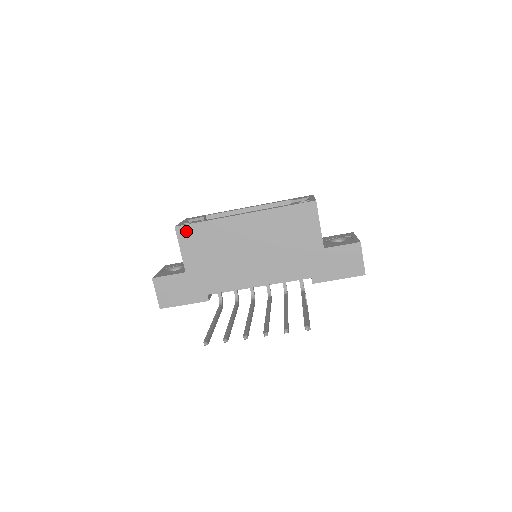
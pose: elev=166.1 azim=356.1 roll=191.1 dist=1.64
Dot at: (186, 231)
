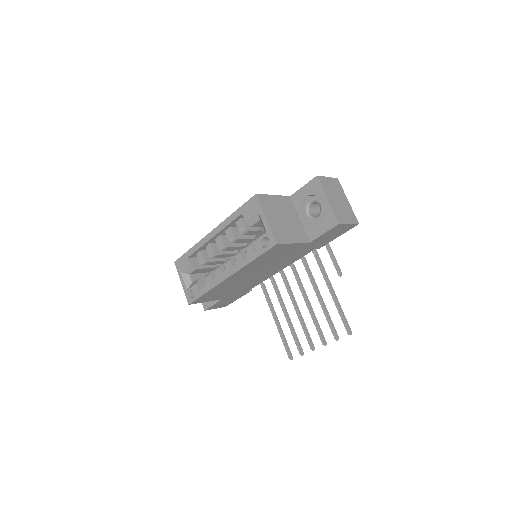
Dot at: (198, 301)
